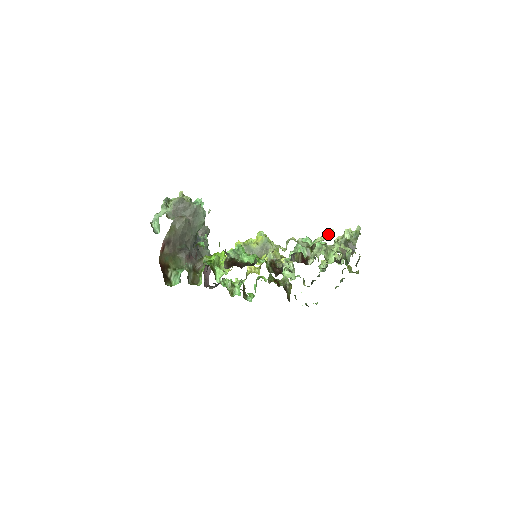
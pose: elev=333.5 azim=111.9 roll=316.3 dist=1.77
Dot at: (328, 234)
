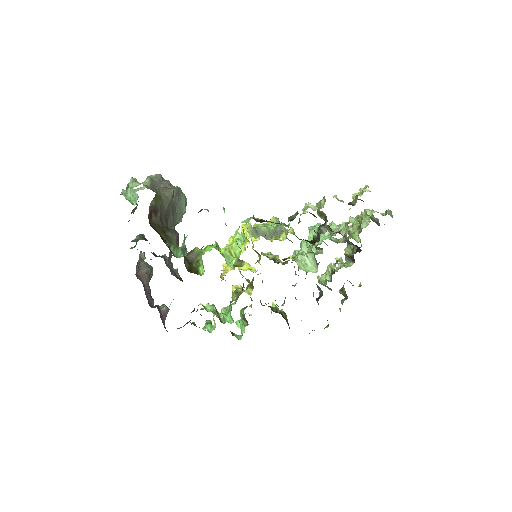
Dot at: (365, 188)
